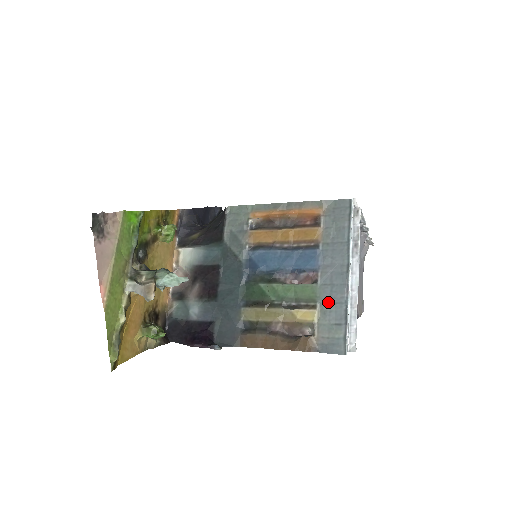
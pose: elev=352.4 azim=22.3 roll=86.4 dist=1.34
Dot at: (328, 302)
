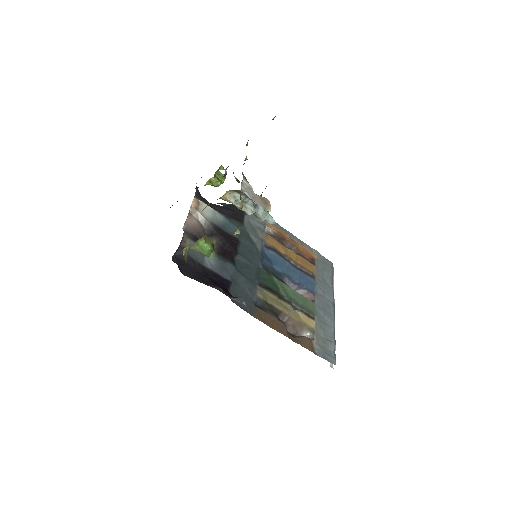
Dot at: (322, 320)
